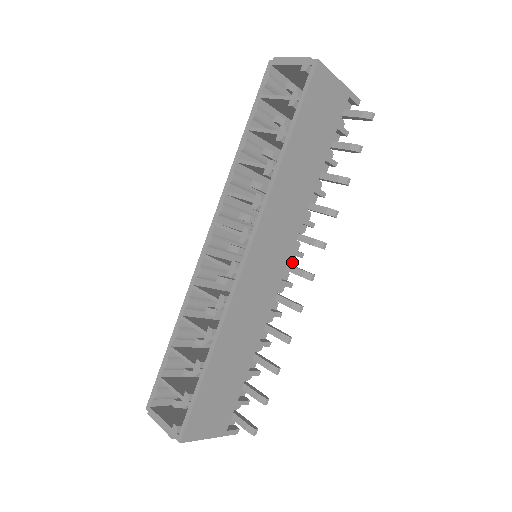
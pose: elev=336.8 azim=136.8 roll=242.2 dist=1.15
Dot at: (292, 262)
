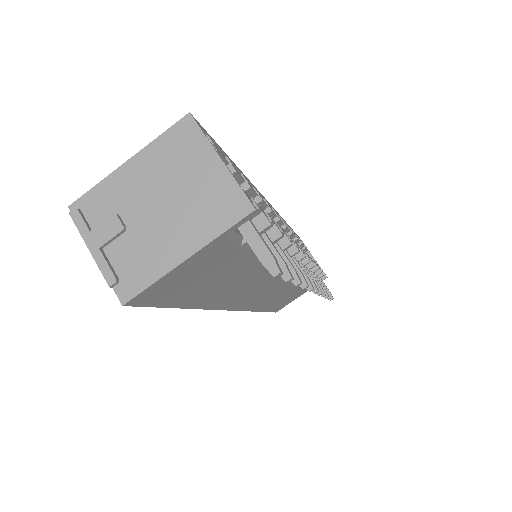
Dot at: occluded
